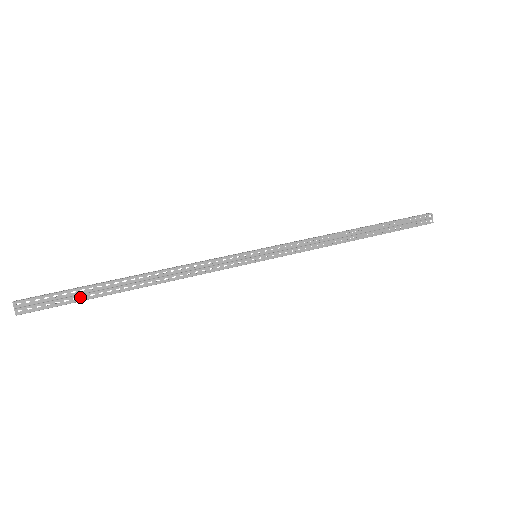
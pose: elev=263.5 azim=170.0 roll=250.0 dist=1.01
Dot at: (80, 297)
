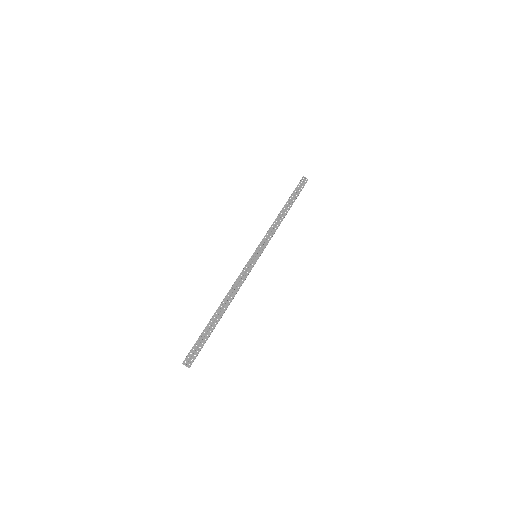
Dot at: (207, 336)
